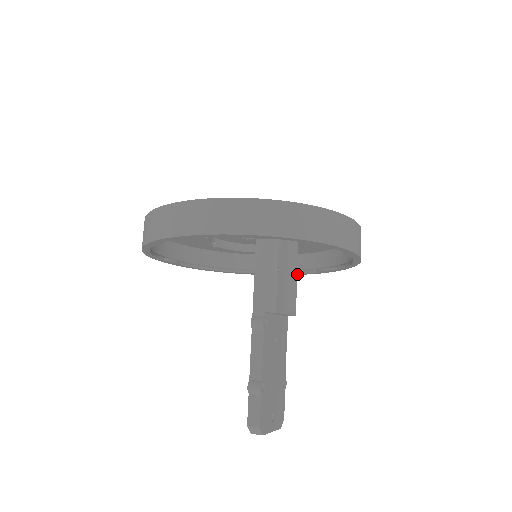
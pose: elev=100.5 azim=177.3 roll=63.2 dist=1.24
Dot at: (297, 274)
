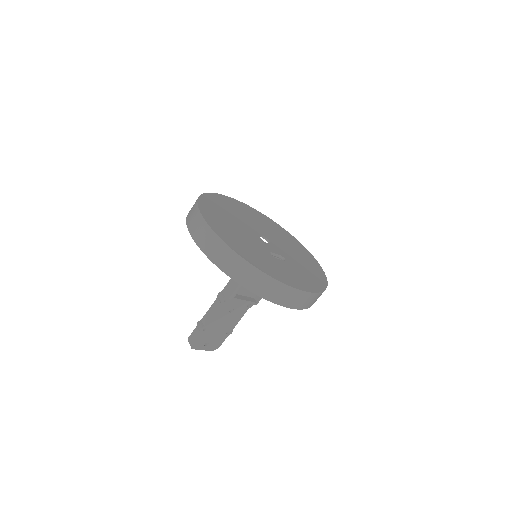
Dot at: occluded
